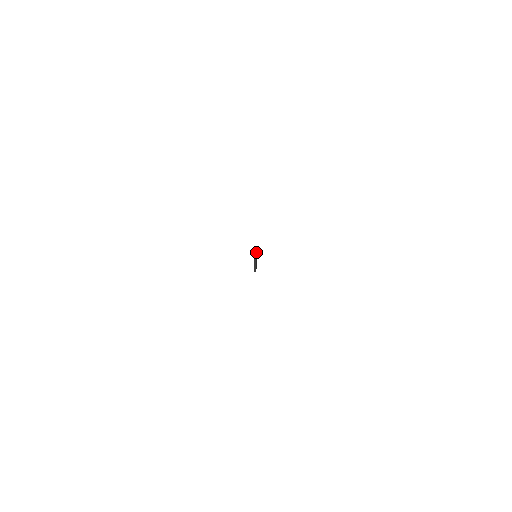
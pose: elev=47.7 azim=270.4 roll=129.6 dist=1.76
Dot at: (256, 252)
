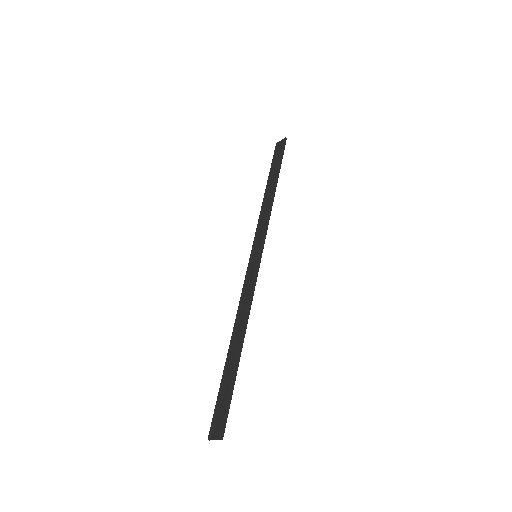
Dot at: occluded
